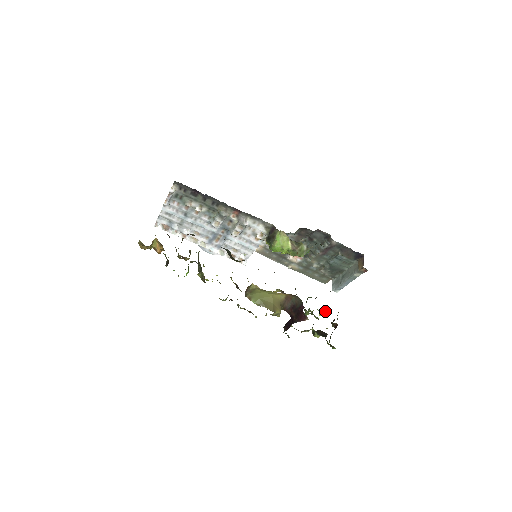
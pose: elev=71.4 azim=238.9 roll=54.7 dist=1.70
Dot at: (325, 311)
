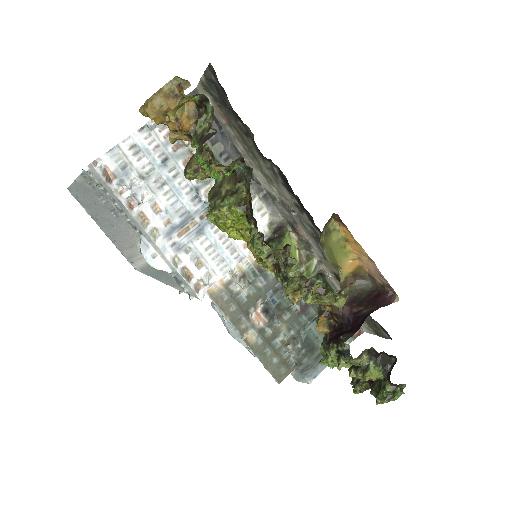
Dot at: occluded
